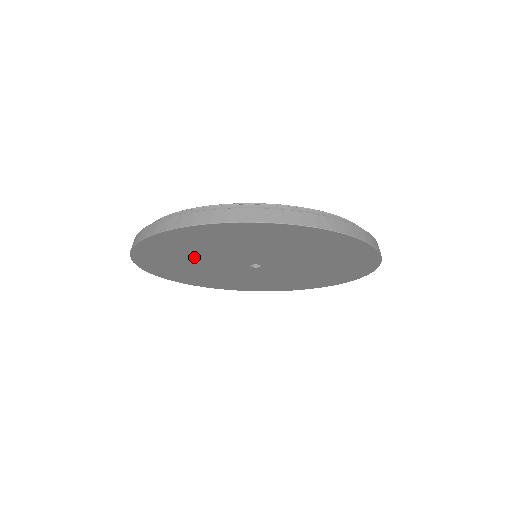
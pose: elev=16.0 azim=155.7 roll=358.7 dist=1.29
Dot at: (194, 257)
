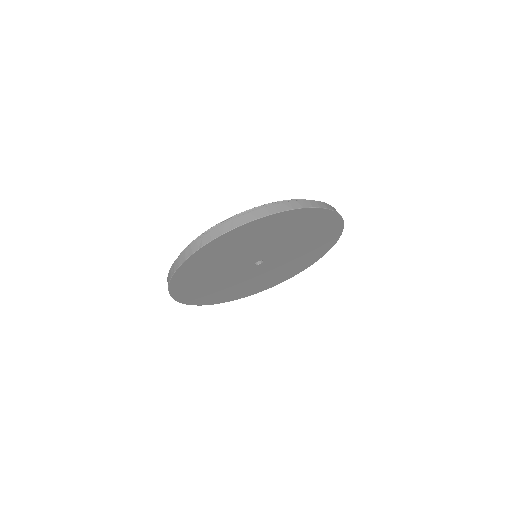
Dot at: (213, 281)
